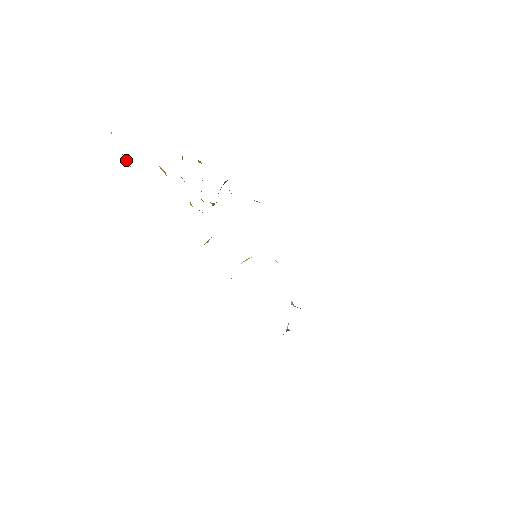
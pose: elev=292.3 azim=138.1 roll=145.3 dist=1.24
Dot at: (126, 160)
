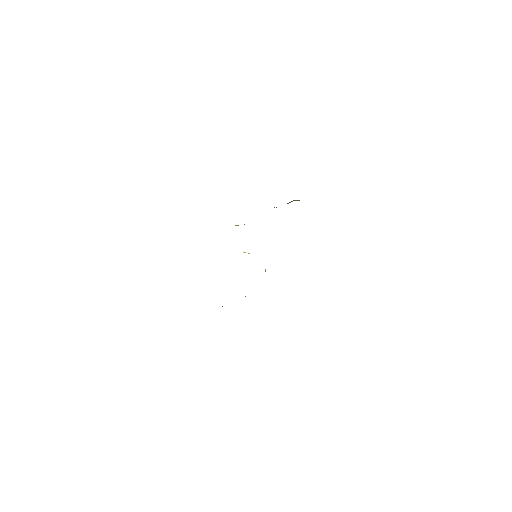
Dot at: occluded
